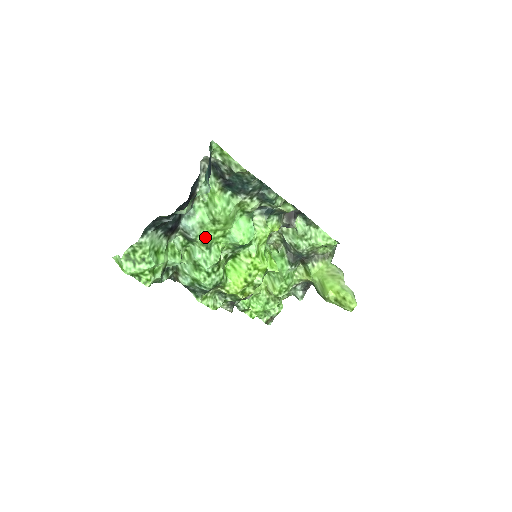
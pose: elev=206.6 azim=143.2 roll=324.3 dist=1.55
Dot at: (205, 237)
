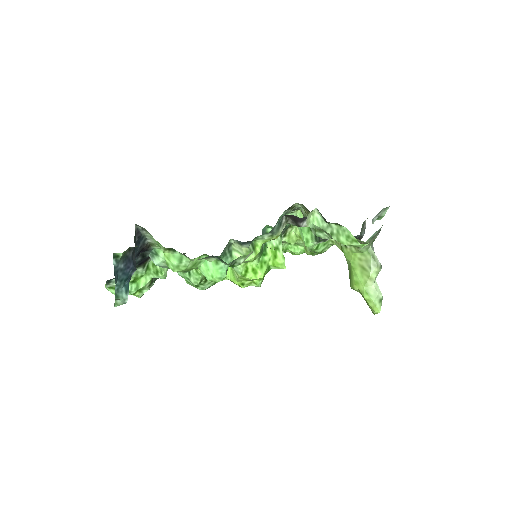
Dot at: occluded
